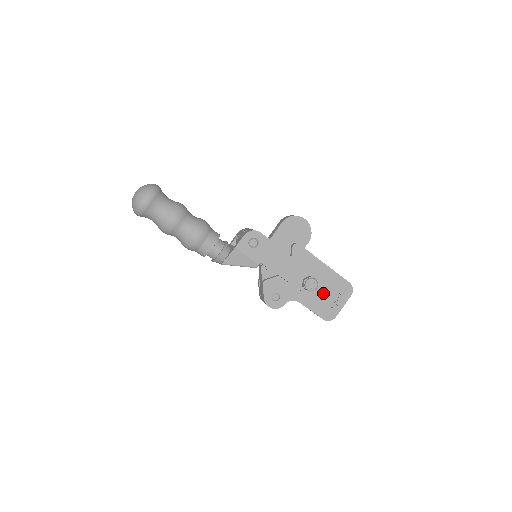
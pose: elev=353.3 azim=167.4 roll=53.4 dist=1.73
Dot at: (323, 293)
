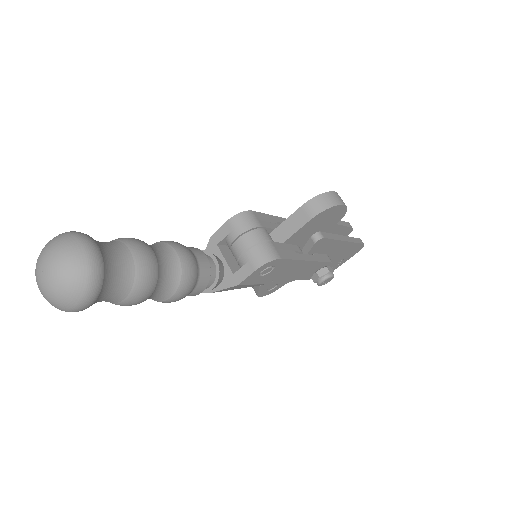
Dot at: occluded
